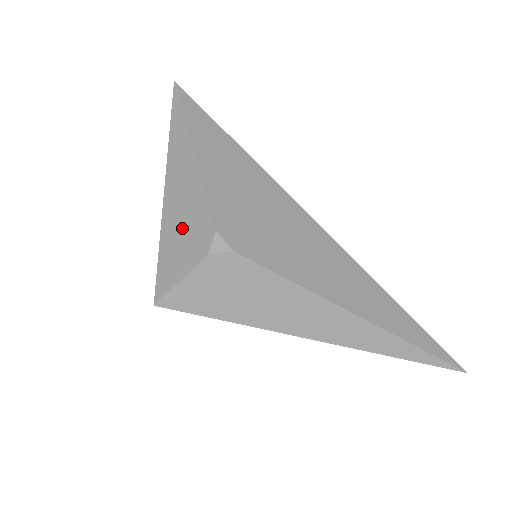
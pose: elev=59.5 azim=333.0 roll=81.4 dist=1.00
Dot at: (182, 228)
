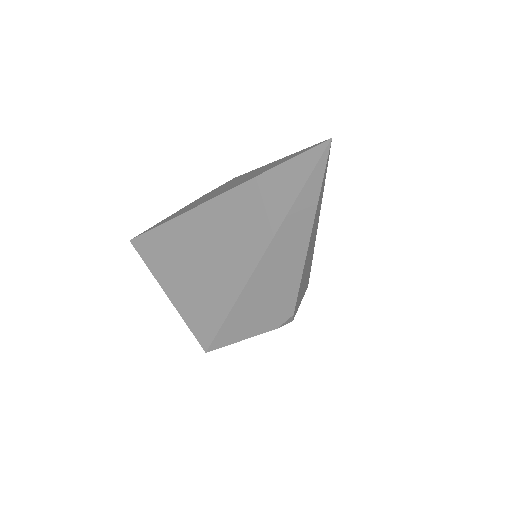
Dot at: (262, 306)
